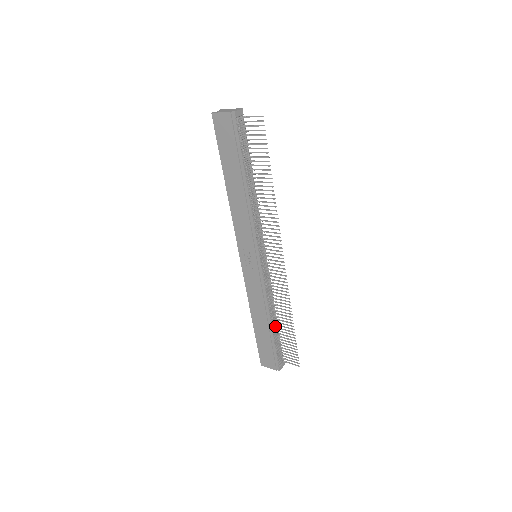
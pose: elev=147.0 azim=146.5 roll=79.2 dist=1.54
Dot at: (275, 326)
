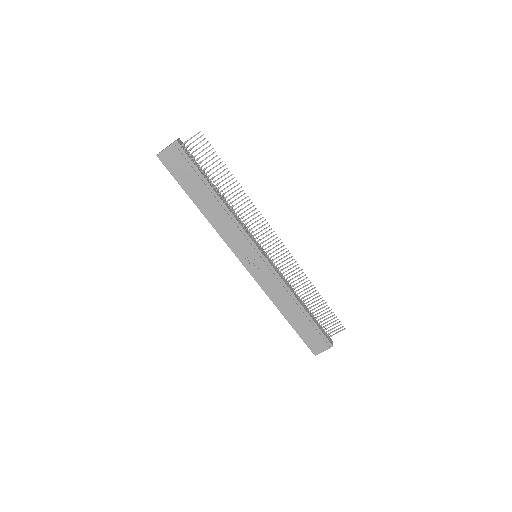
Dot at: (305, 308)
